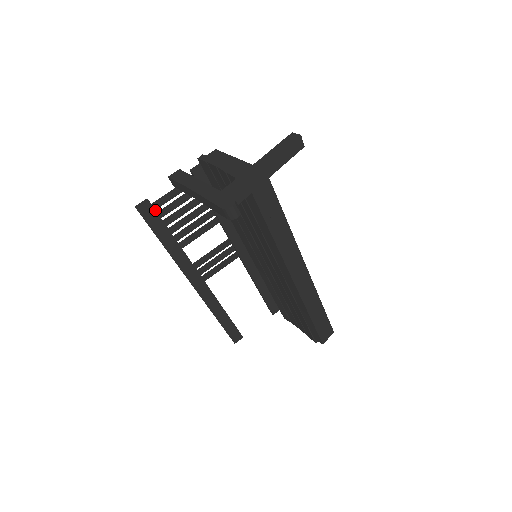
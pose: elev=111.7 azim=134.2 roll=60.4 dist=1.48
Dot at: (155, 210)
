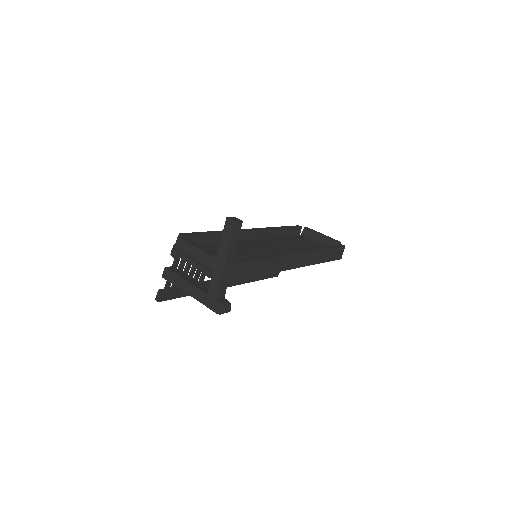
Dot at: (169, 291)
